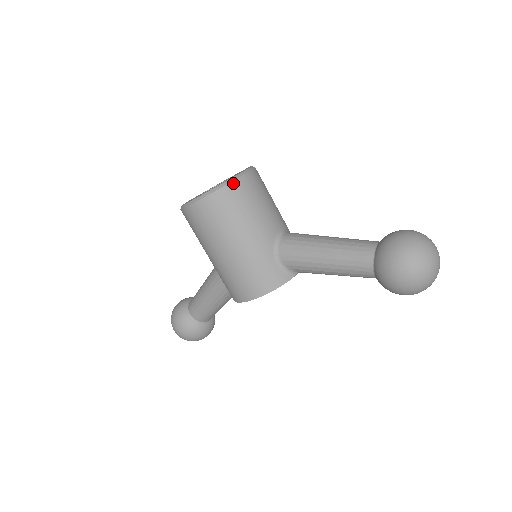
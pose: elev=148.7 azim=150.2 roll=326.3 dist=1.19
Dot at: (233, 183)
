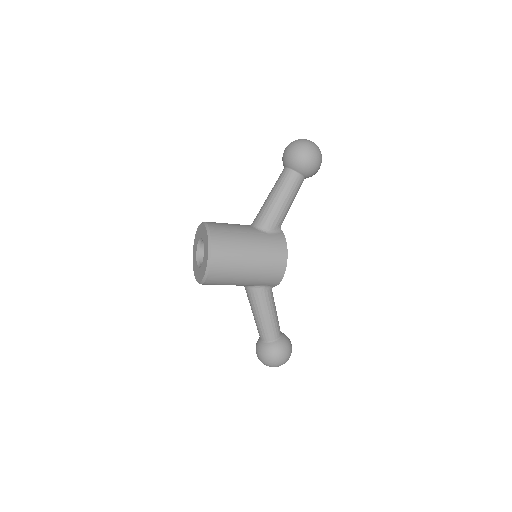
Dot at: (210, 229)
